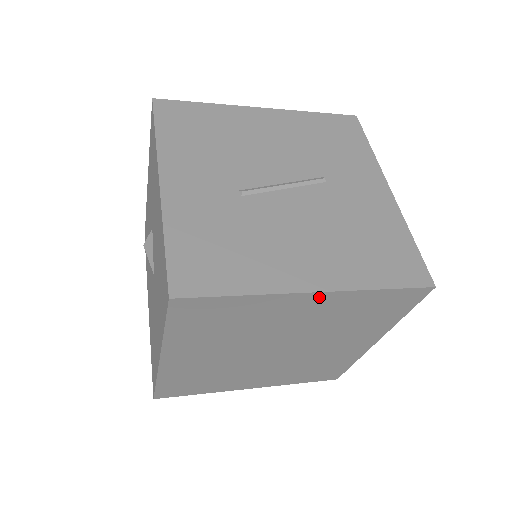
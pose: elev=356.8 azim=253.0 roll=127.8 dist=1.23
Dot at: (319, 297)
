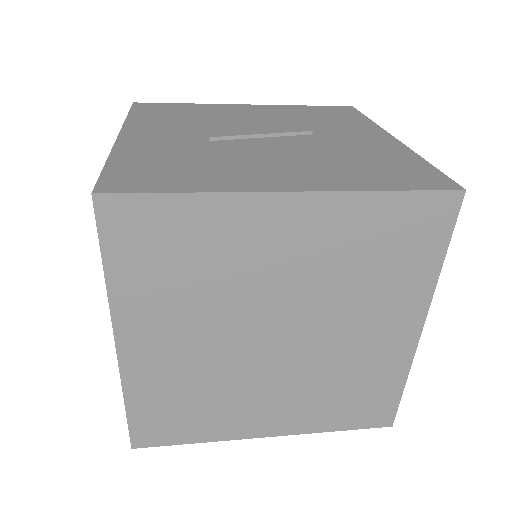
Dot at: (299, 204)
